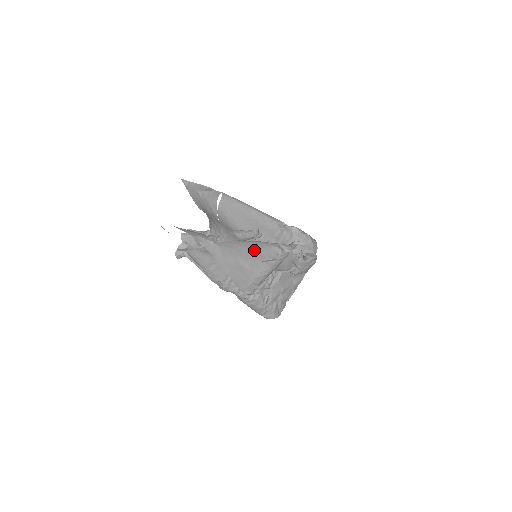
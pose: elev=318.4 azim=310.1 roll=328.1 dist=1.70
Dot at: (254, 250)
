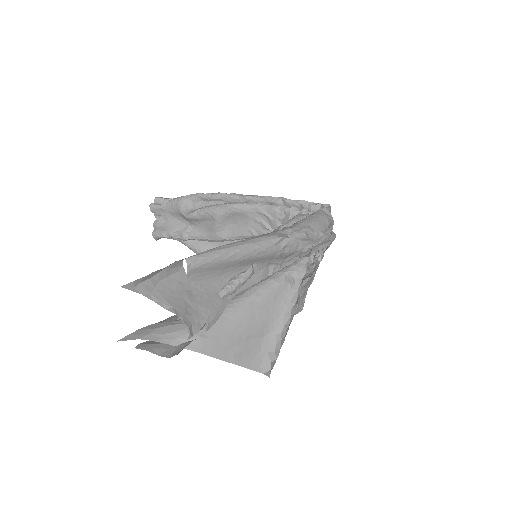
Dot at: (255, 308)
